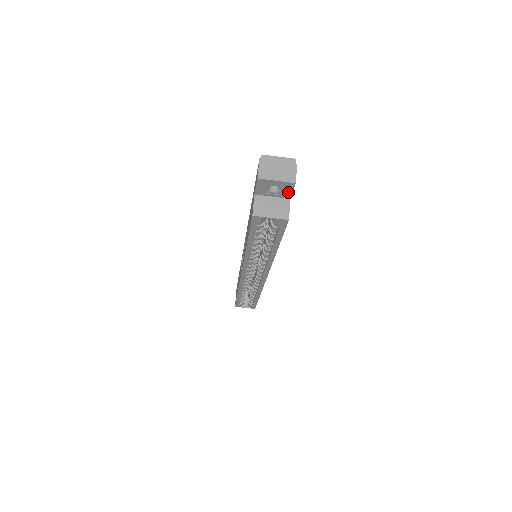
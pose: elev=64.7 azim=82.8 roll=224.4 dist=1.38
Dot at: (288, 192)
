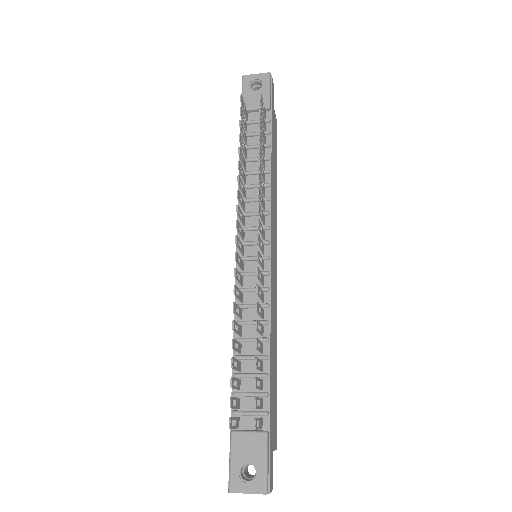
Dot at: occluded
